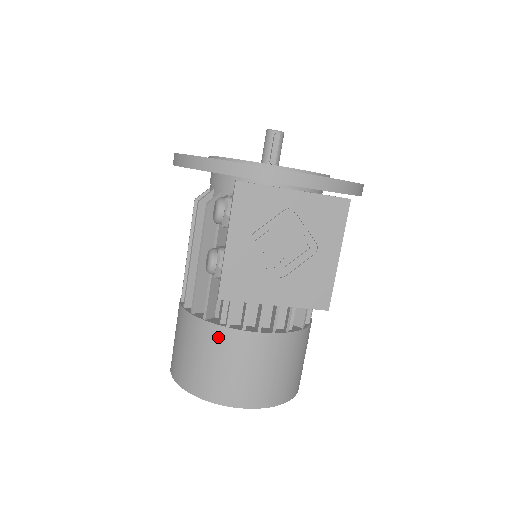
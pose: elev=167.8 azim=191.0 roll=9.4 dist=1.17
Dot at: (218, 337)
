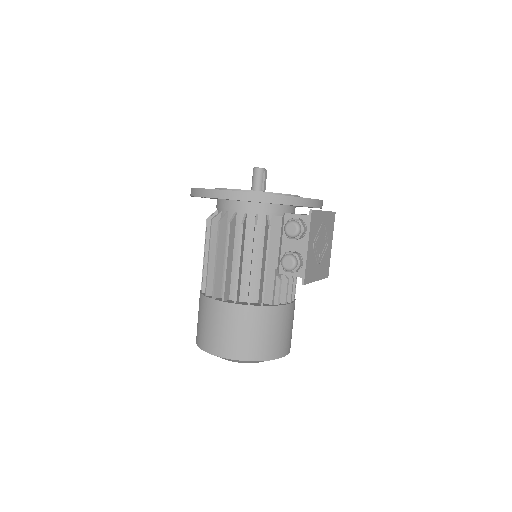
Dot at: (274, 314)
